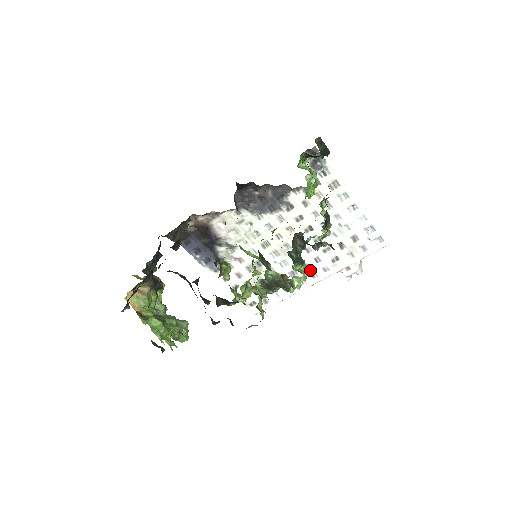
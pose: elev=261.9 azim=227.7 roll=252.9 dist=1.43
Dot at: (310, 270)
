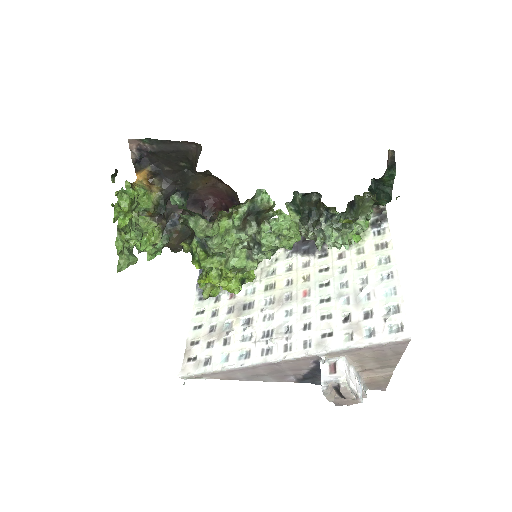
Dot at: (289, 336)
